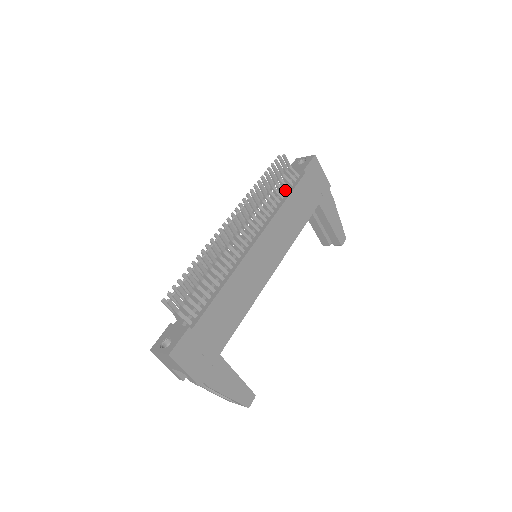
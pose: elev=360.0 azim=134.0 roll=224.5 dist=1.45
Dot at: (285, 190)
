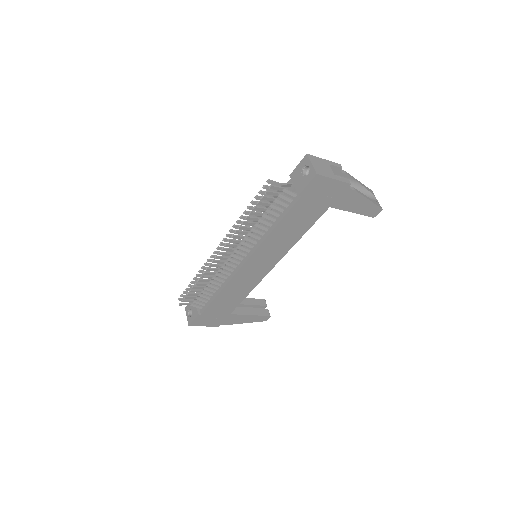
Dot at: (277, 214)
